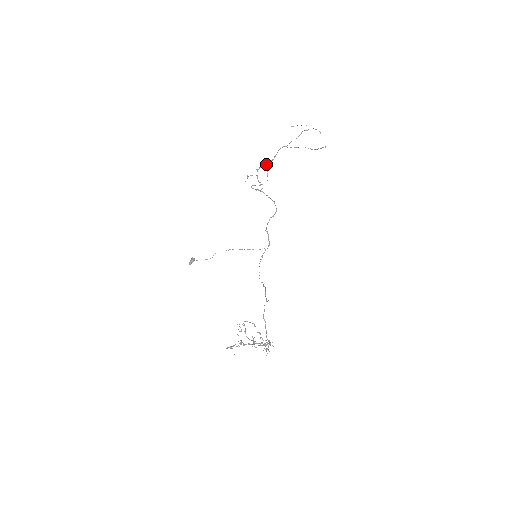
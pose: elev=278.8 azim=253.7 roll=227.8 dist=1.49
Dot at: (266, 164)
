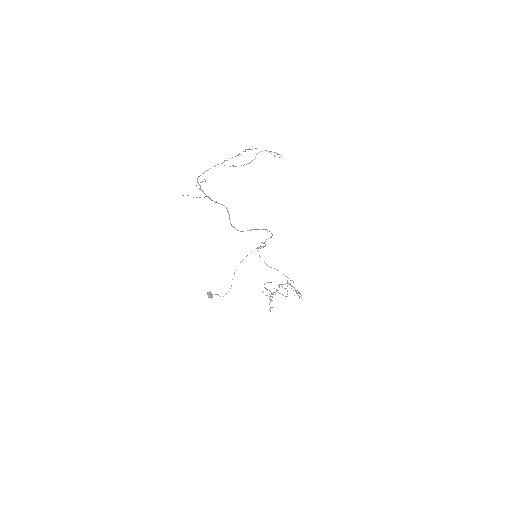
Dot at: occluded
